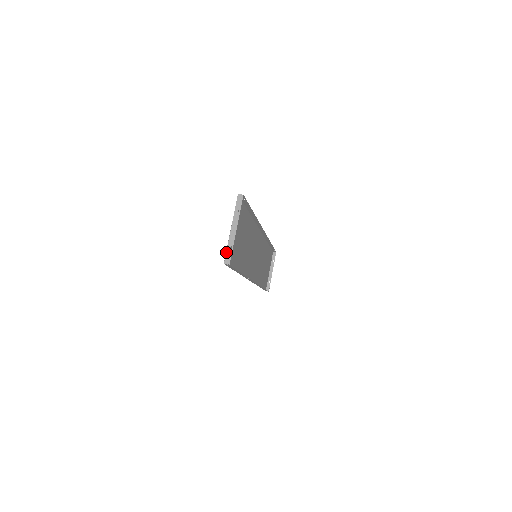
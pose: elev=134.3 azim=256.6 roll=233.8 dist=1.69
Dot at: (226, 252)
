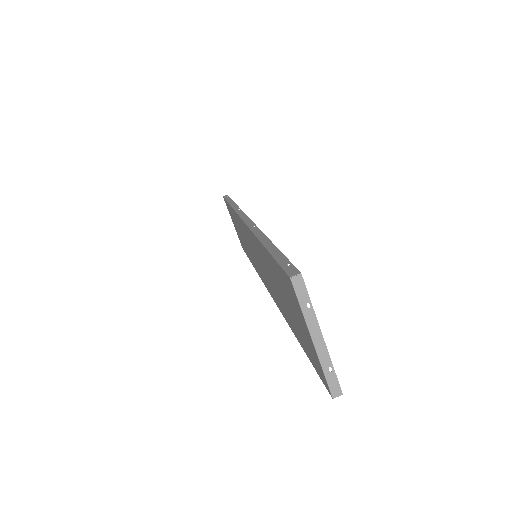
Dot at: (326, 381)
